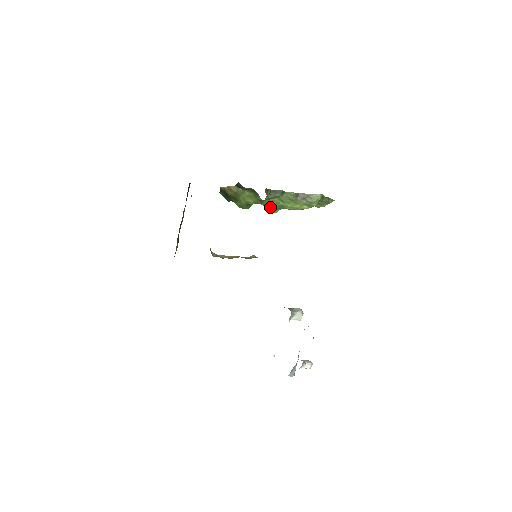
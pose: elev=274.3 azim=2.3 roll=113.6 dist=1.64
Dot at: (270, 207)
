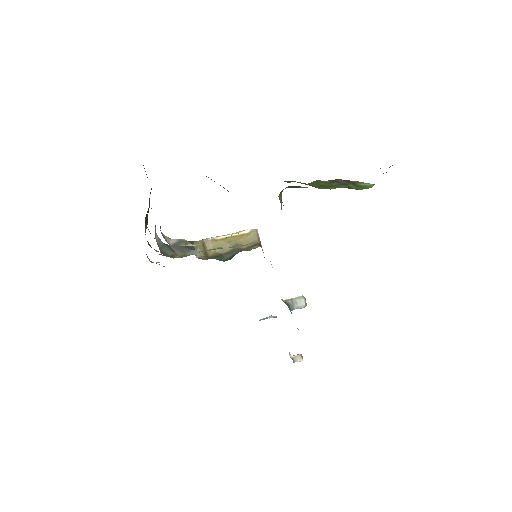
Dot at: occluded
